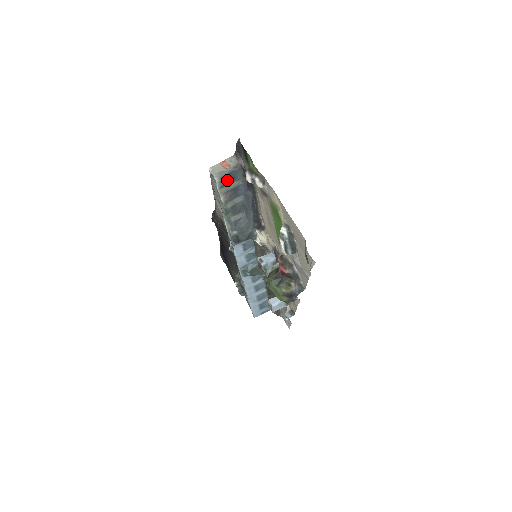
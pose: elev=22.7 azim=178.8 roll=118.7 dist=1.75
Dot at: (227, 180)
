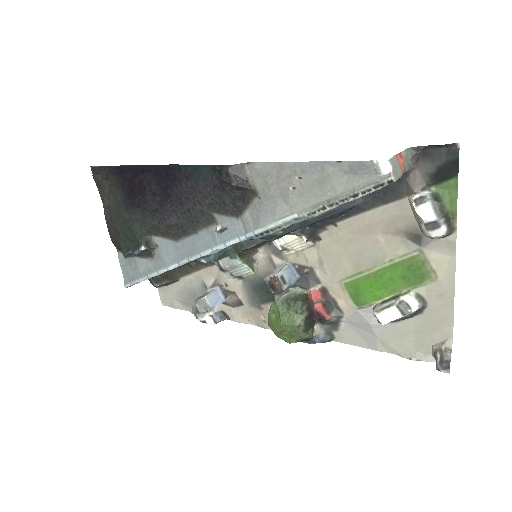
Dot at: occluded
